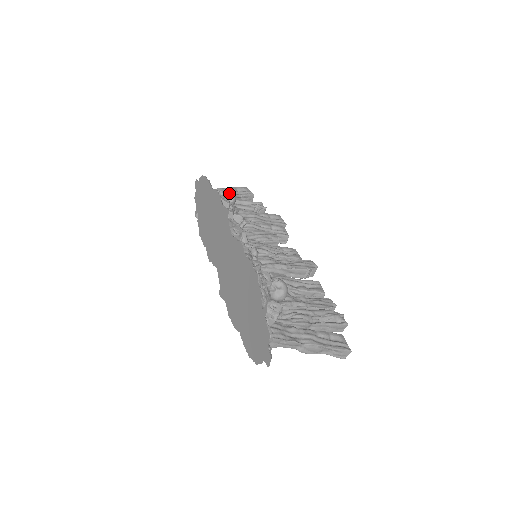
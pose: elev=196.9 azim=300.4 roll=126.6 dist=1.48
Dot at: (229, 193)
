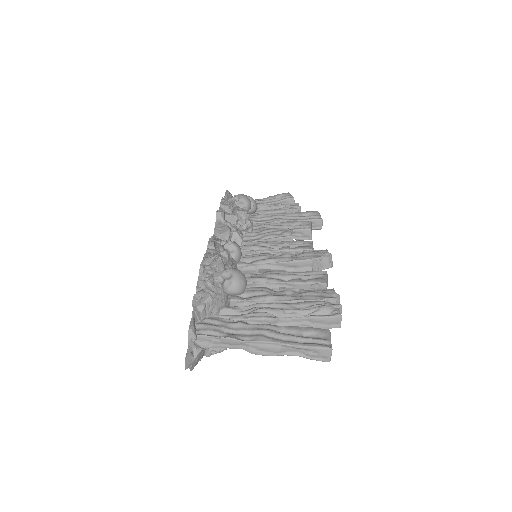
Dot at: (238, 198)
